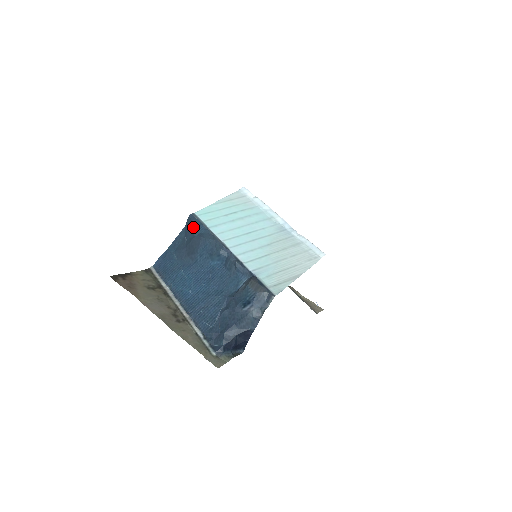
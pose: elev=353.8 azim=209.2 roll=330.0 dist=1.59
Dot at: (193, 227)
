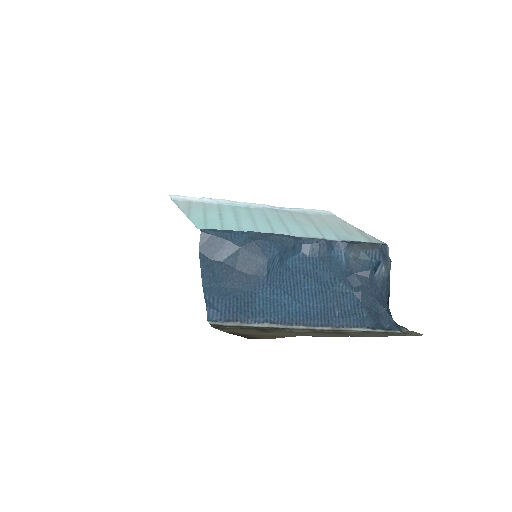
Dot at: (226, 239)
